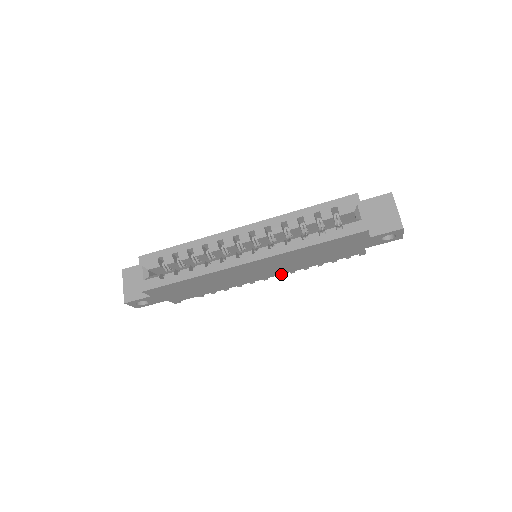
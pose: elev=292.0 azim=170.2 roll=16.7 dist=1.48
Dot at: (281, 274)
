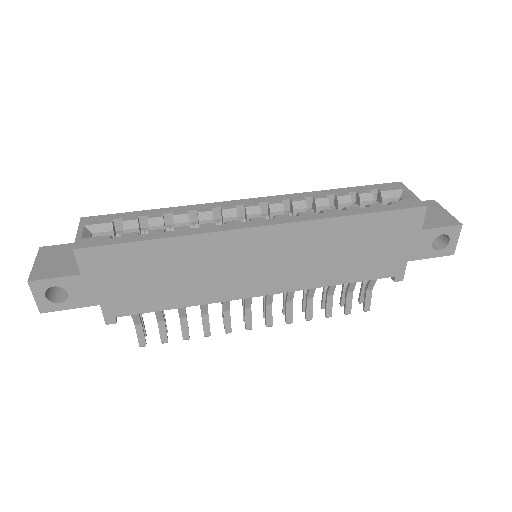
Dot at: (287, 291)
